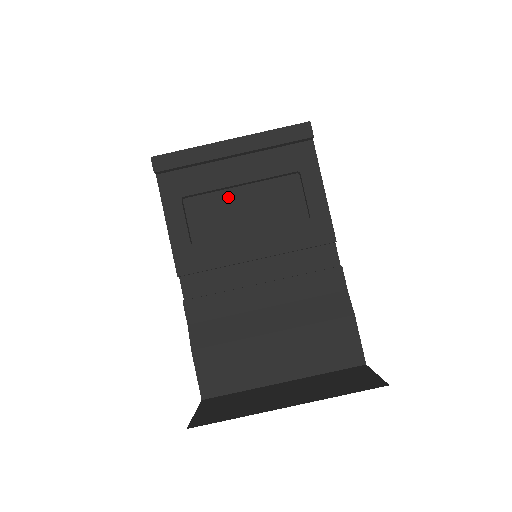
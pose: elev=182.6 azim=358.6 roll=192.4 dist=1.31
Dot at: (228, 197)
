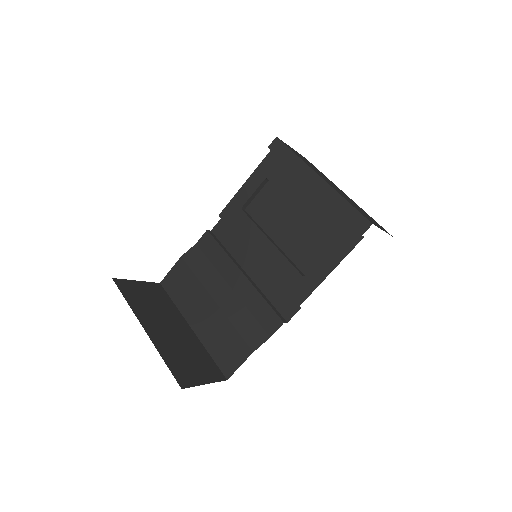
Dot at: (288, 208)
